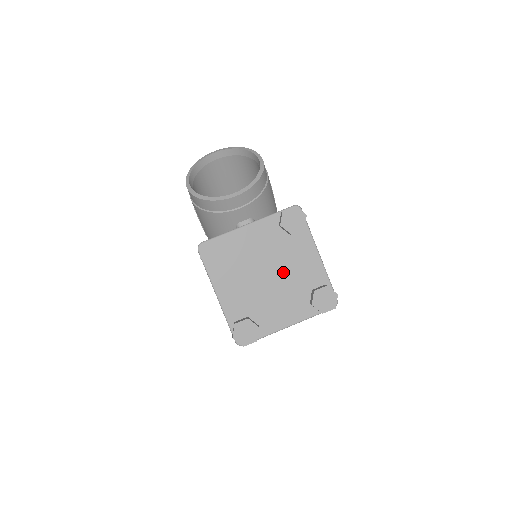
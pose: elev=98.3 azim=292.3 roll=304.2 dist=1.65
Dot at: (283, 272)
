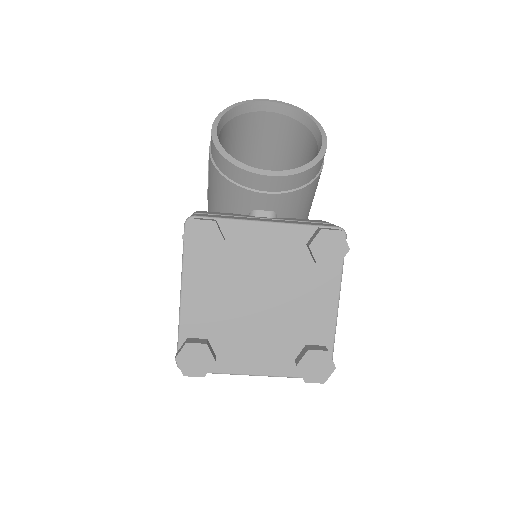
Dot at: (281, 305)
